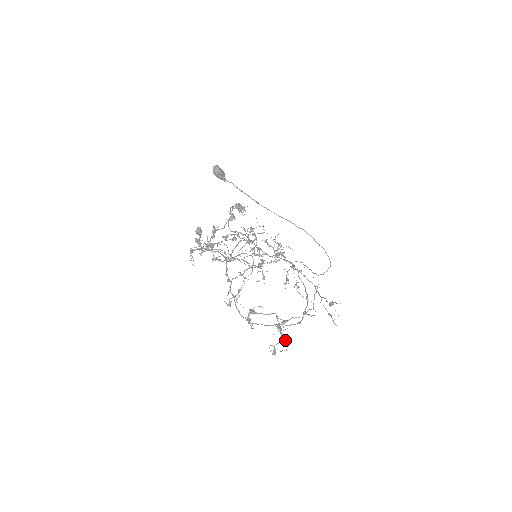
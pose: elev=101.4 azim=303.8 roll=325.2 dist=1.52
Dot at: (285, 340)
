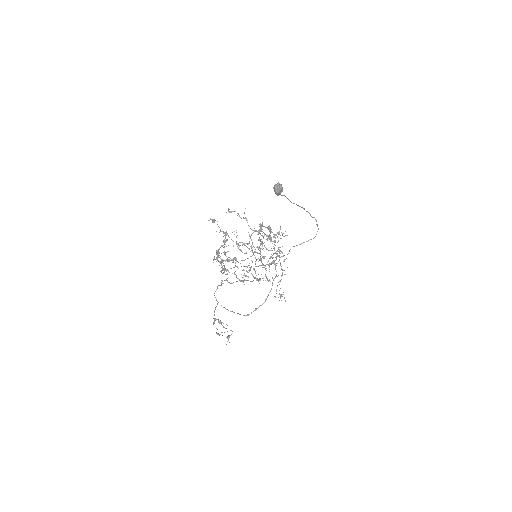
Dot at: occluded
